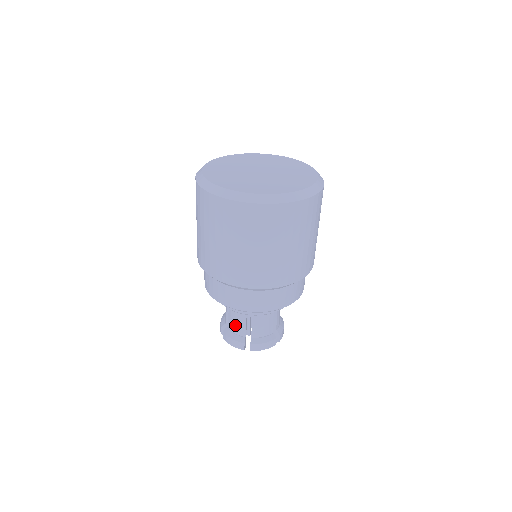
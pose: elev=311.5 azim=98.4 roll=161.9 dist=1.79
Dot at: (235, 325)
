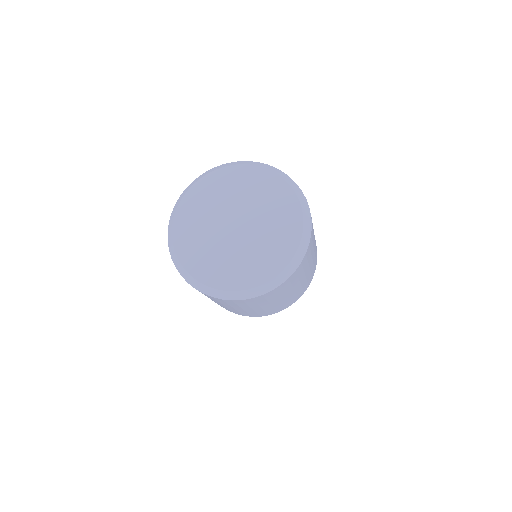
Dot at: occluded
